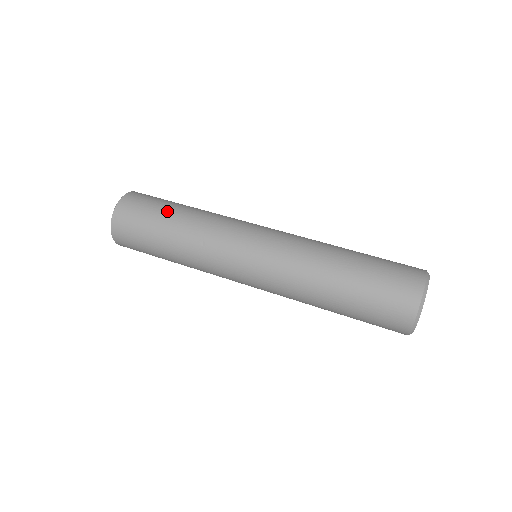
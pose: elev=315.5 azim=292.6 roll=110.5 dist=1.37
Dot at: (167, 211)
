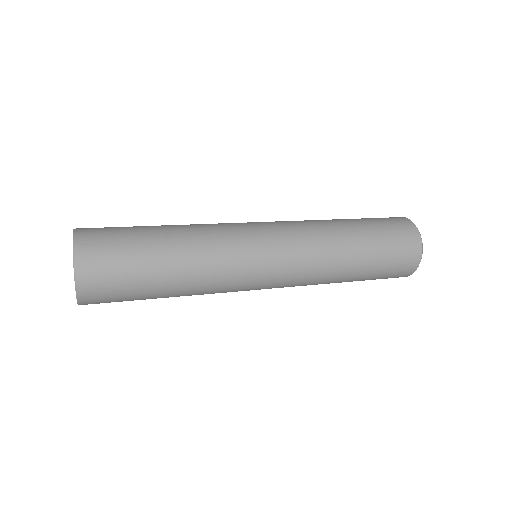
Dot at: occluded
